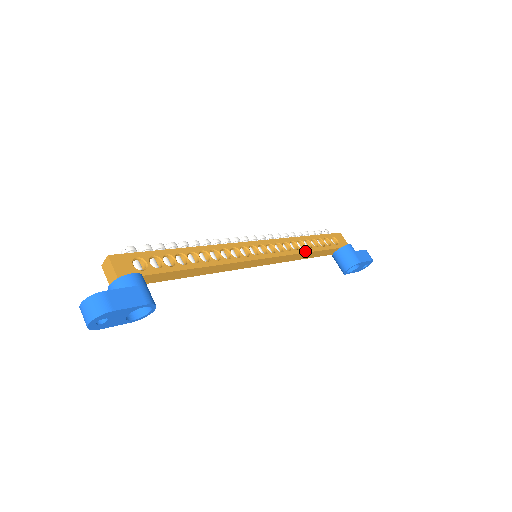
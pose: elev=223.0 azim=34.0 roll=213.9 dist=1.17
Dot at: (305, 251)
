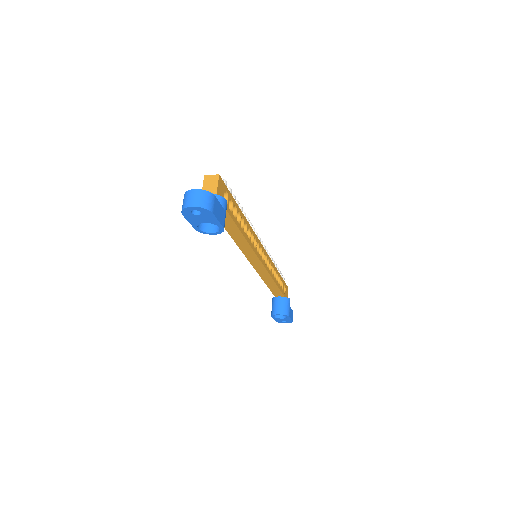
Dot at: (274, 280)
